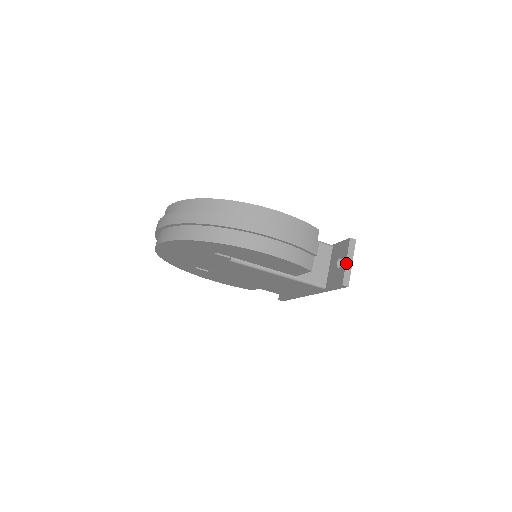
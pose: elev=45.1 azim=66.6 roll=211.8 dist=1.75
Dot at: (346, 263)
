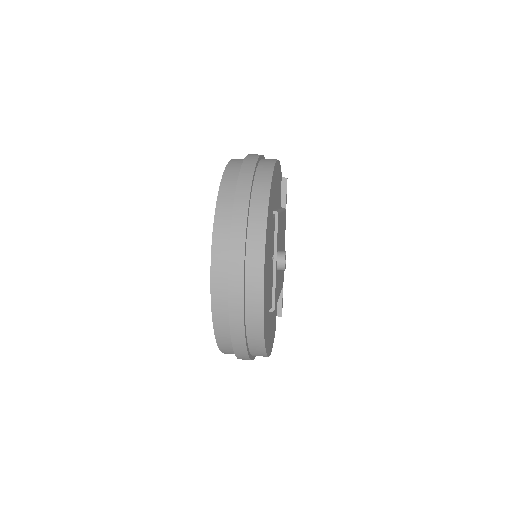
Dot at: occluded
